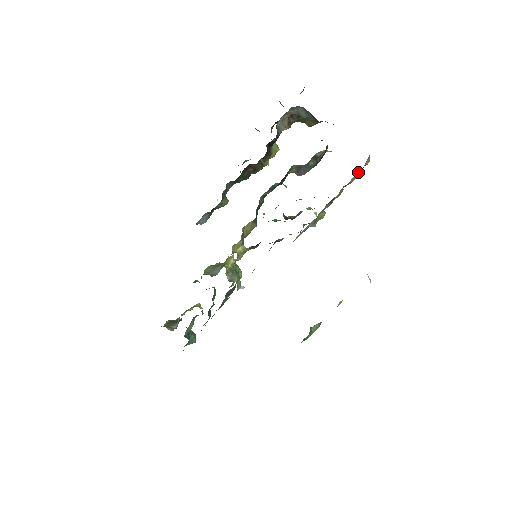
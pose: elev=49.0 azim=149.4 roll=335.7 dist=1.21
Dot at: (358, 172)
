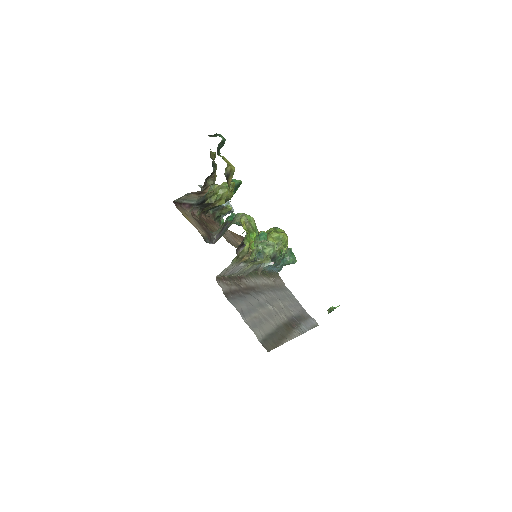
Dot at: (247, 255)
